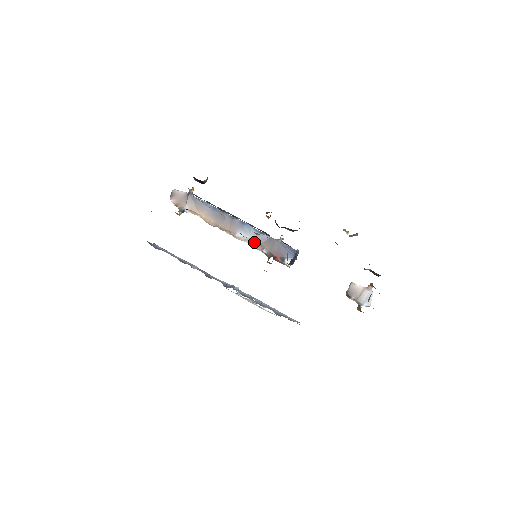
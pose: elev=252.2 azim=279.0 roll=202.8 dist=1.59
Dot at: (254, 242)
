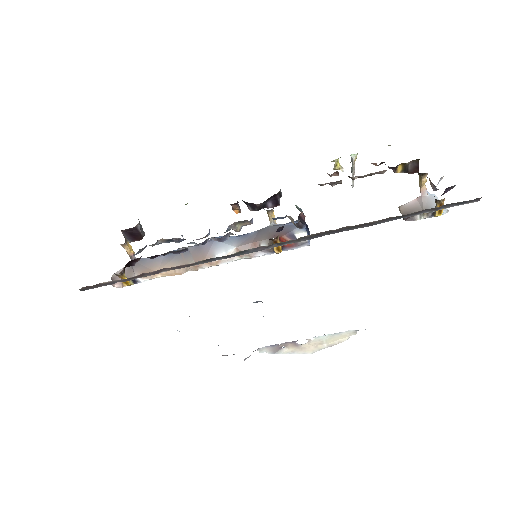
Dot at: (243, 249)
